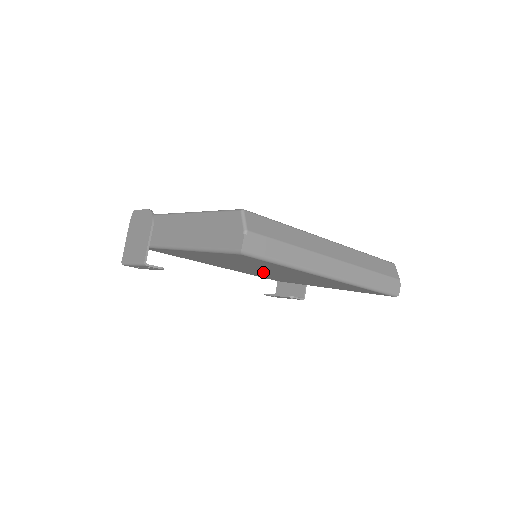
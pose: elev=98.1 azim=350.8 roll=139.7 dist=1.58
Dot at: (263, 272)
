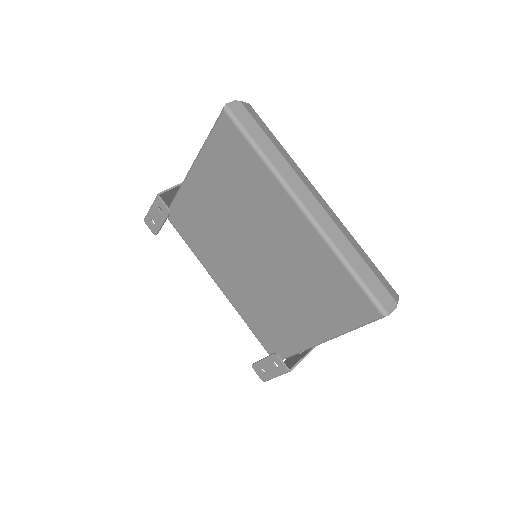
Dot at: (253, 267)
